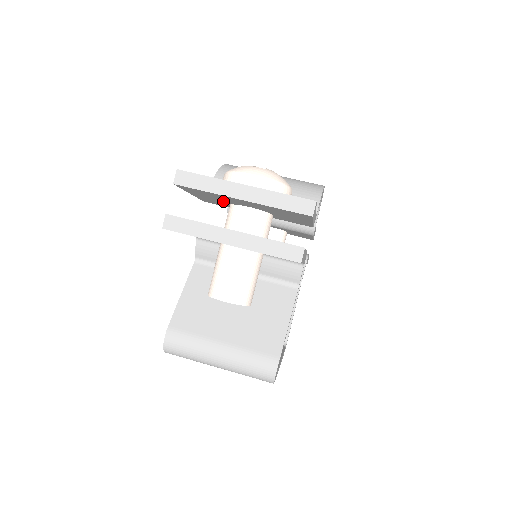
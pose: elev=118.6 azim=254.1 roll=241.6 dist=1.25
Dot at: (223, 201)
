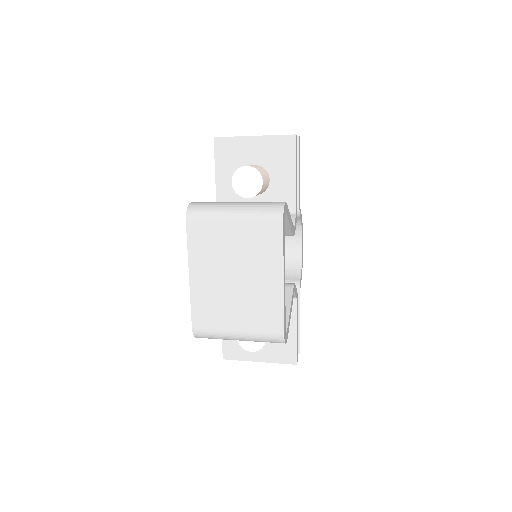
Dot at: occluded
